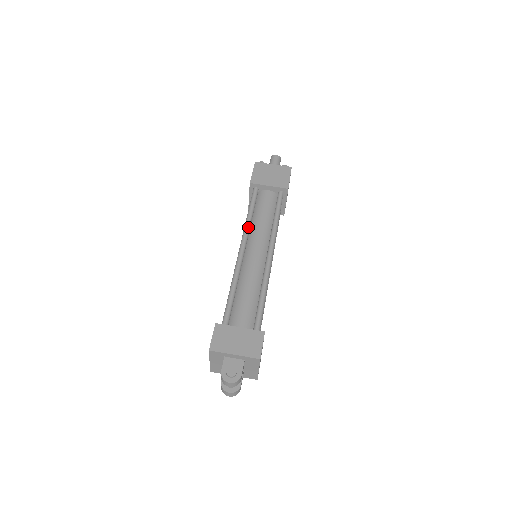
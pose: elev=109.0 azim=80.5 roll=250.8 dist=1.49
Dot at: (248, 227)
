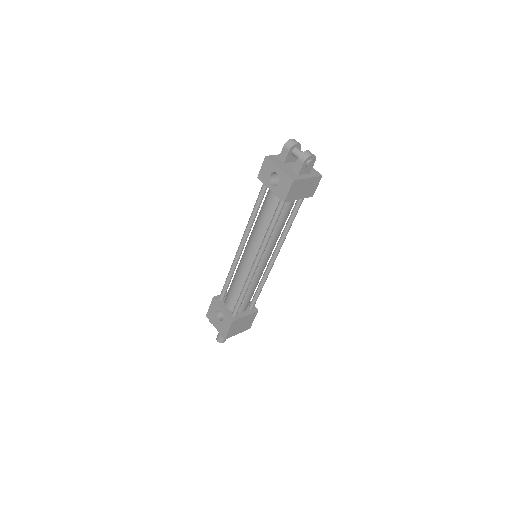
Dot at: occluded
